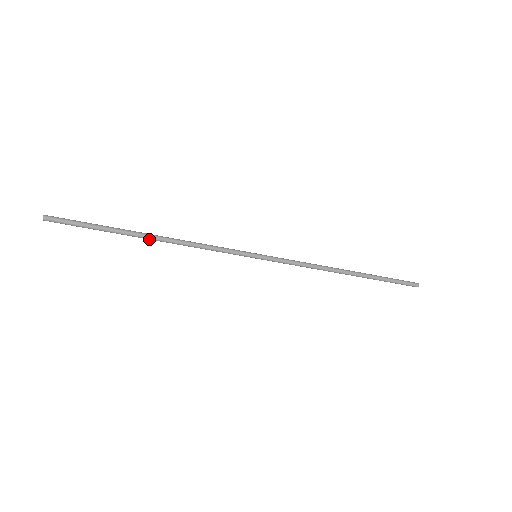
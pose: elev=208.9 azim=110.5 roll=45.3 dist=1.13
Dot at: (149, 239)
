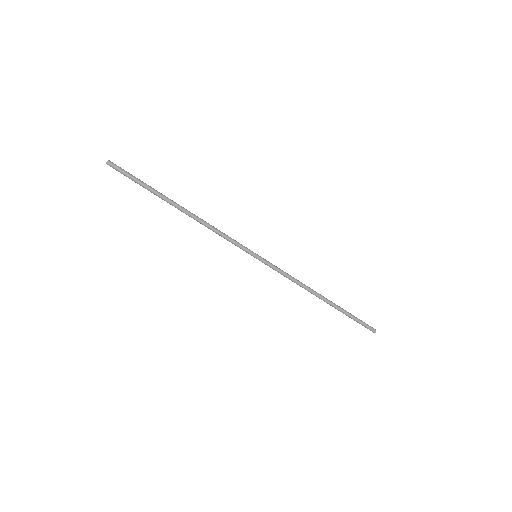
Dot at: occluded
